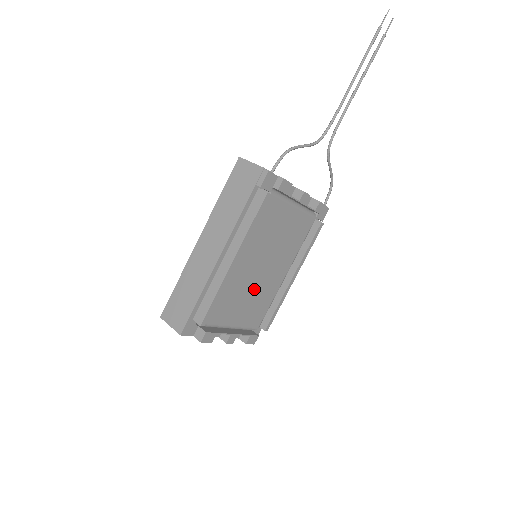
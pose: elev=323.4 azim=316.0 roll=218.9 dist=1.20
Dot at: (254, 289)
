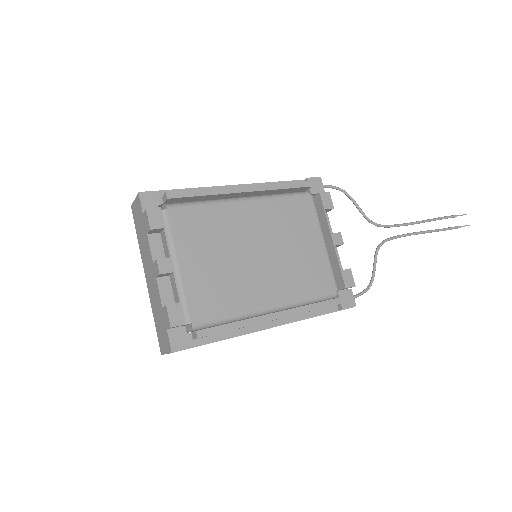
Dot at: (231, 261)
